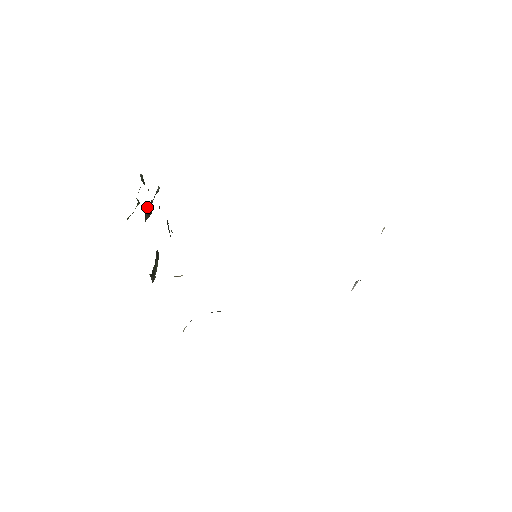
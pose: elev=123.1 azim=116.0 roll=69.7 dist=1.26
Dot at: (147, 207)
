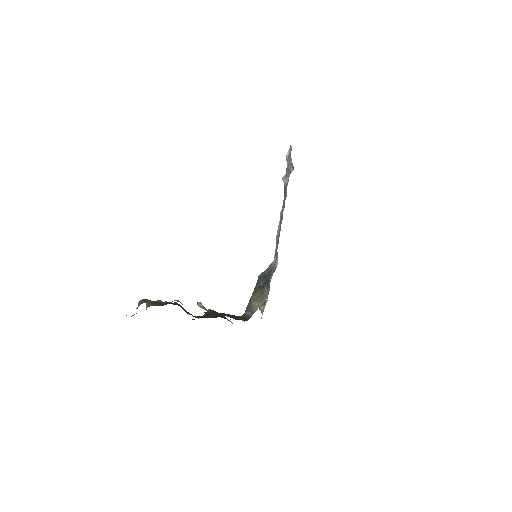
Dot at: (194, 316)
